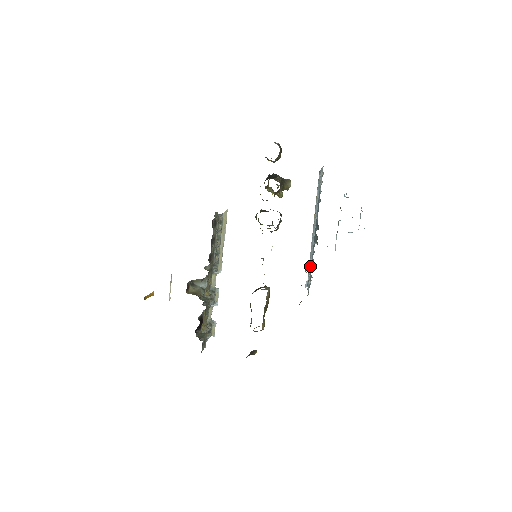
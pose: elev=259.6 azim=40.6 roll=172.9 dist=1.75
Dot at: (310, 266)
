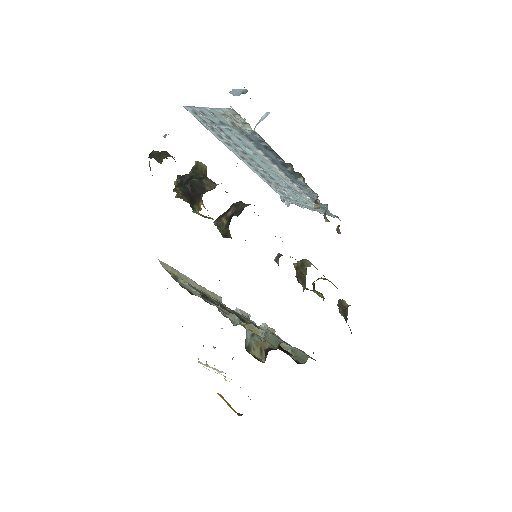
Dot at: (293, 194)
